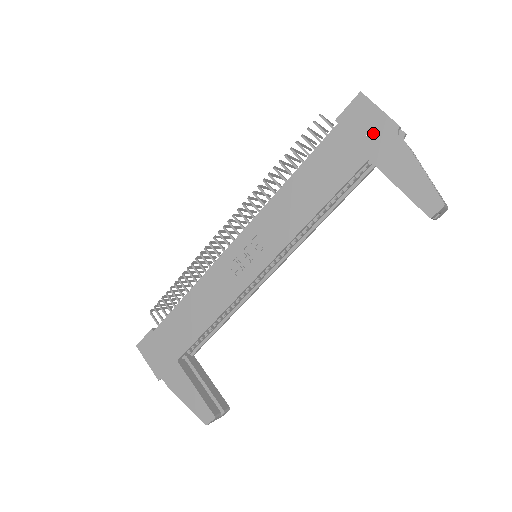
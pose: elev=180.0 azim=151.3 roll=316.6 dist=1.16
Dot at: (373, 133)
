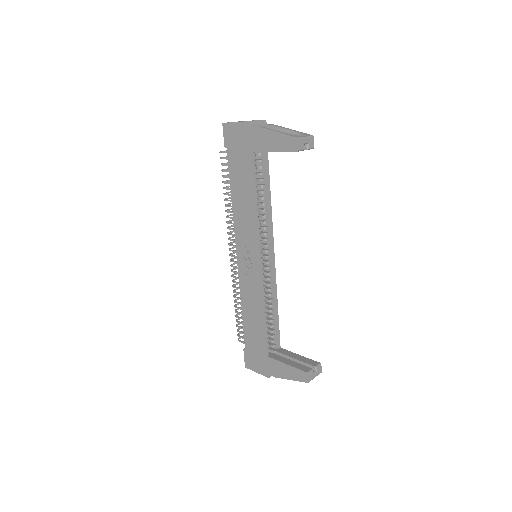
Dot at: (243, 137)
